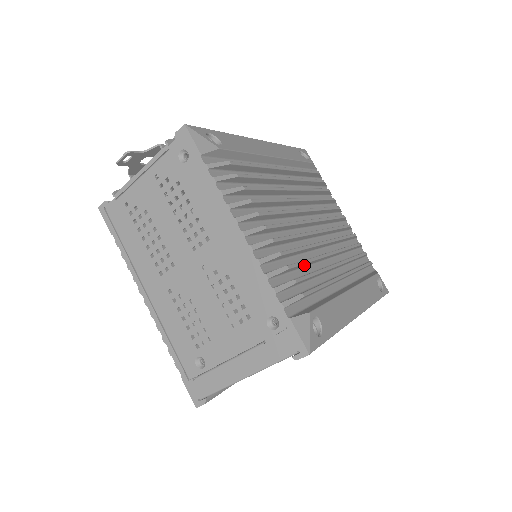
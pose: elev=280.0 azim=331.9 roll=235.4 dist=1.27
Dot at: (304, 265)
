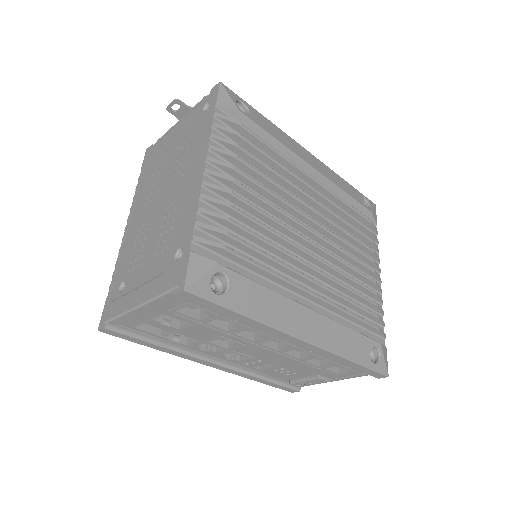
Dot at: (261, 244)
